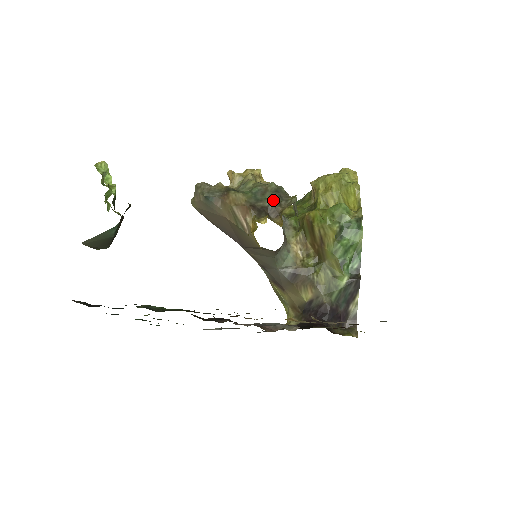
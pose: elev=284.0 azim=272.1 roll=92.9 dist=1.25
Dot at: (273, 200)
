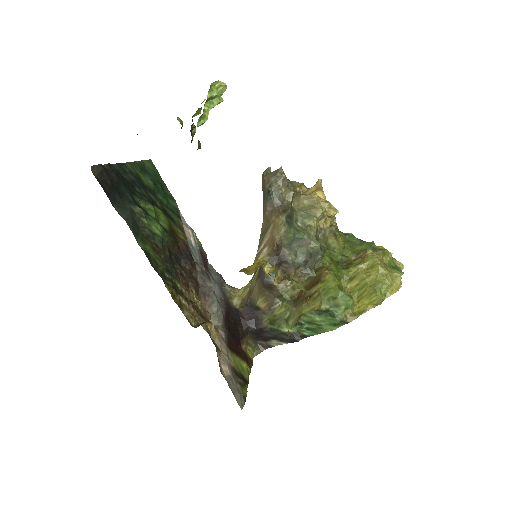
Dot at: (298, 259)
